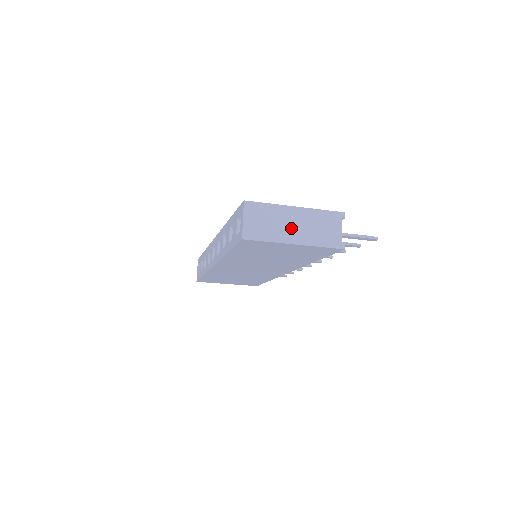
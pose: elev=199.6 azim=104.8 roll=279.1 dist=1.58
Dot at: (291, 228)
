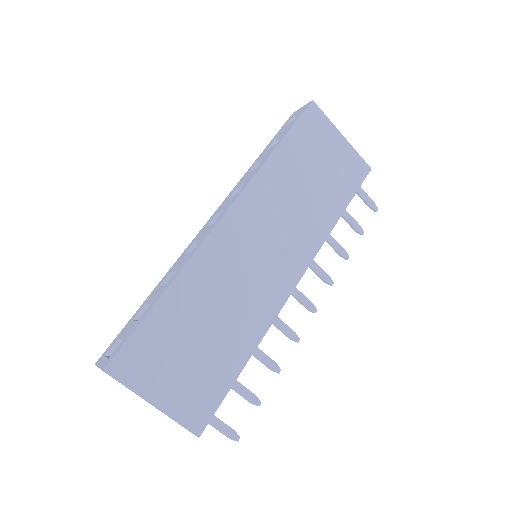
Dot at: occluded
